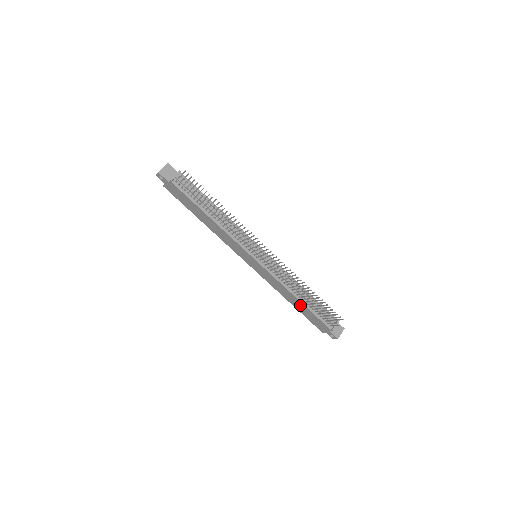
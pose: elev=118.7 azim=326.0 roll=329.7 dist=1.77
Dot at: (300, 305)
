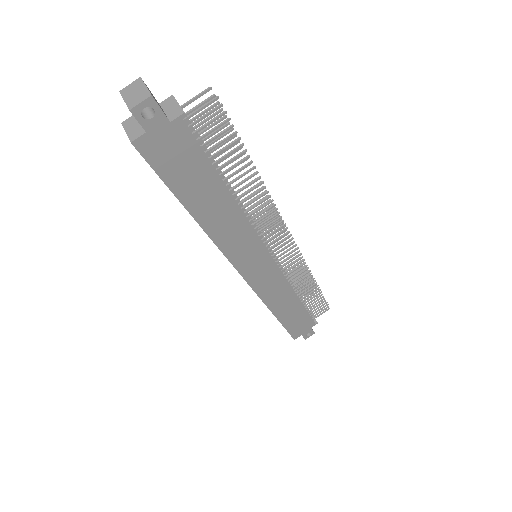
Dot at: (294, 309)
